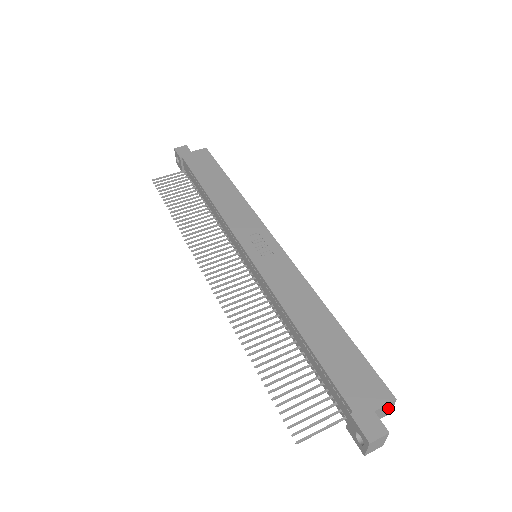
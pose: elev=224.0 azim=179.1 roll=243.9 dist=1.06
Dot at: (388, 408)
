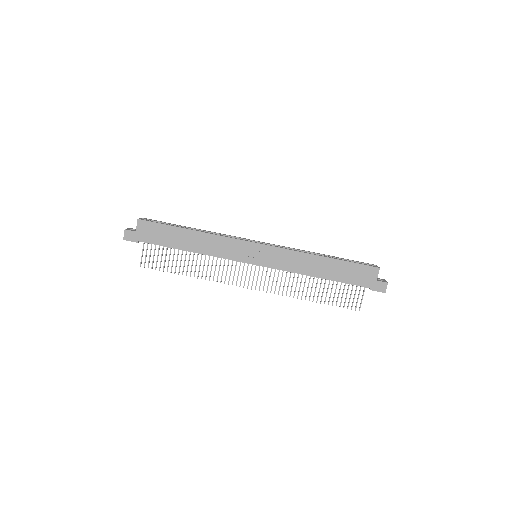
Dot at: occluded
